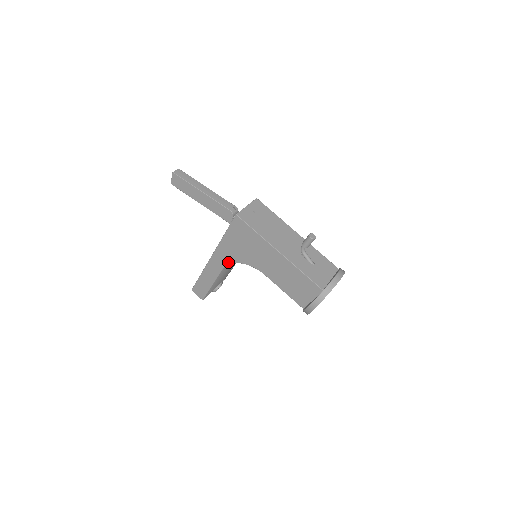
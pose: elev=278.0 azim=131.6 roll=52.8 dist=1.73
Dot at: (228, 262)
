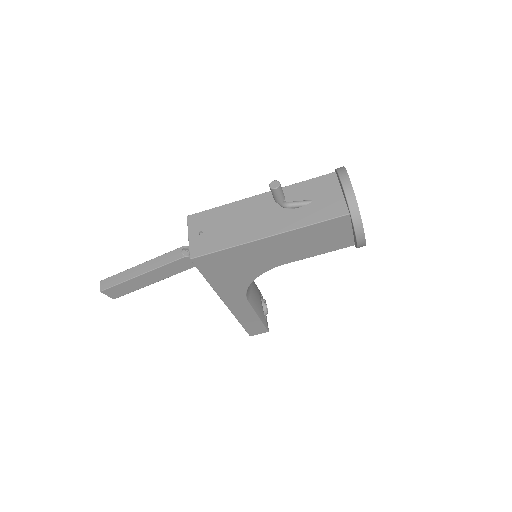
Dot at: (243, 292)
